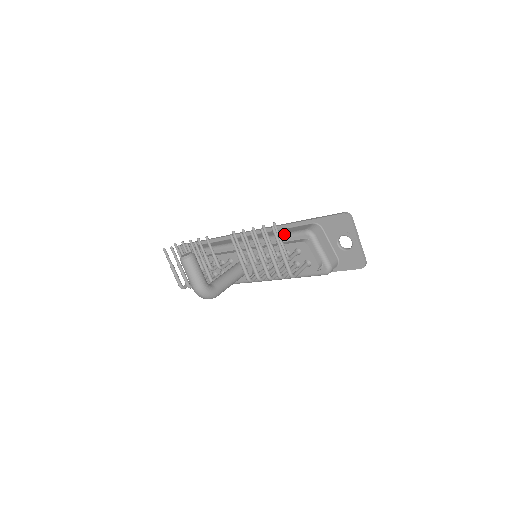
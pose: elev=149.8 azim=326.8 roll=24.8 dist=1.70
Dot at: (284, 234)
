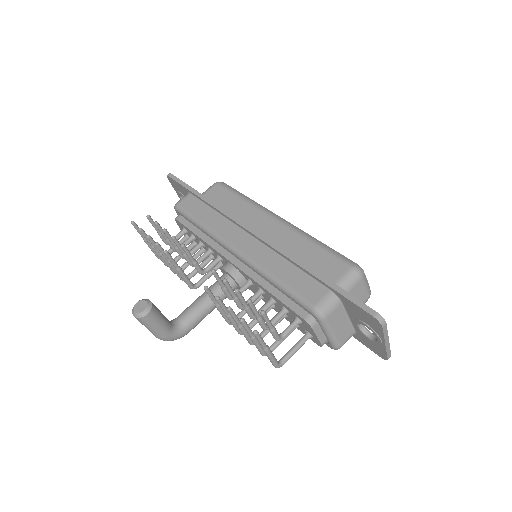
Dot at: (286, 288)
